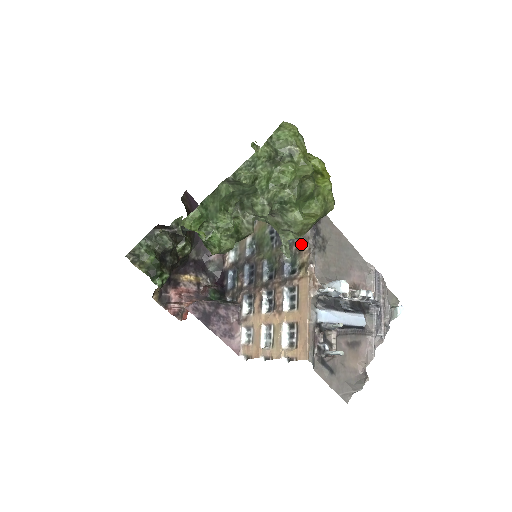
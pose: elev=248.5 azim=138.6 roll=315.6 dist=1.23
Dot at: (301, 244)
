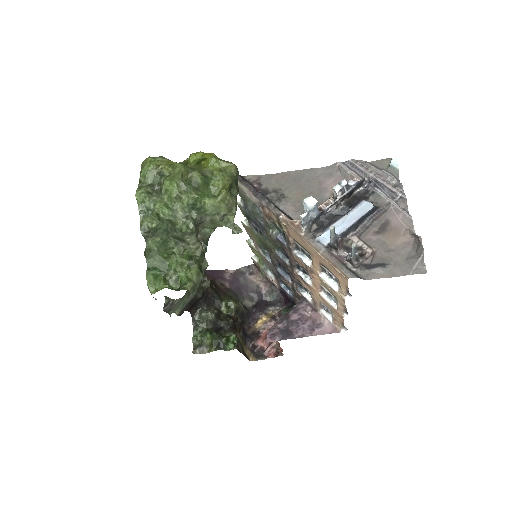
Dot at: (264, 213)
